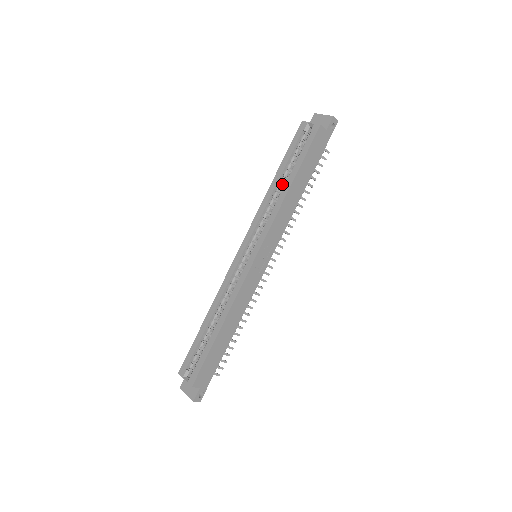
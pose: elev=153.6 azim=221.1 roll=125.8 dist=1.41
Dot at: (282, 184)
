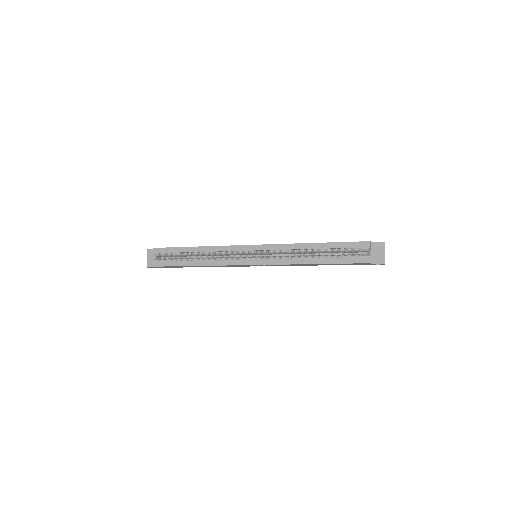
Dot at: (314, 251)
